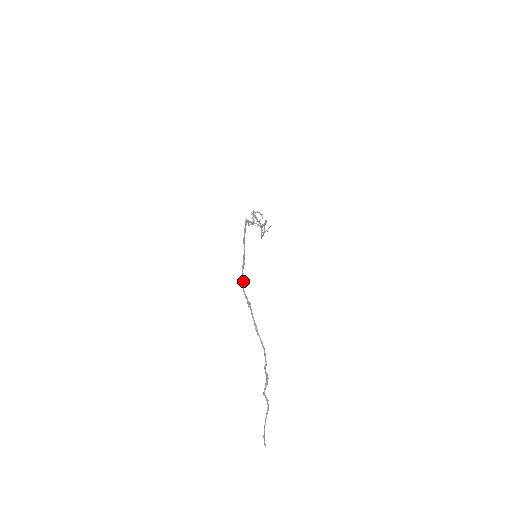
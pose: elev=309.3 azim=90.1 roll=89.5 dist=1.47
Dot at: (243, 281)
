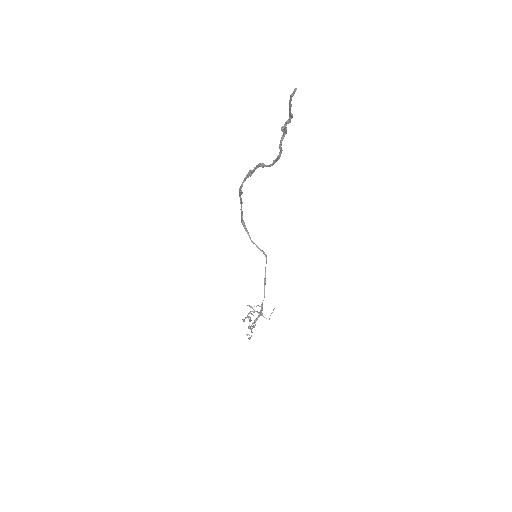
Dot at: (241, 191)
